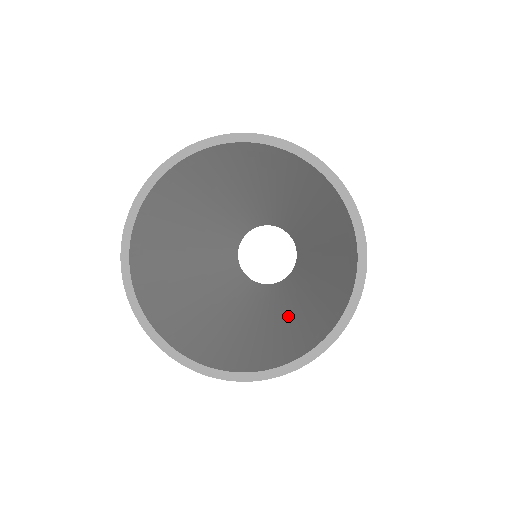
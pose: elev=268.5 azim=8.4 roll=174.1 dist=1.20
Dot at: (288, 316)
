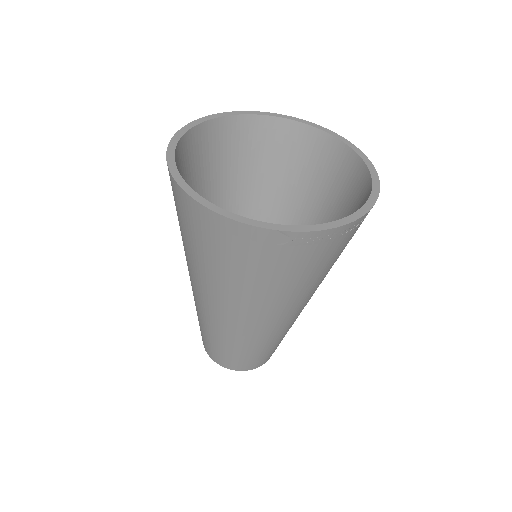
Dot at: occluded
